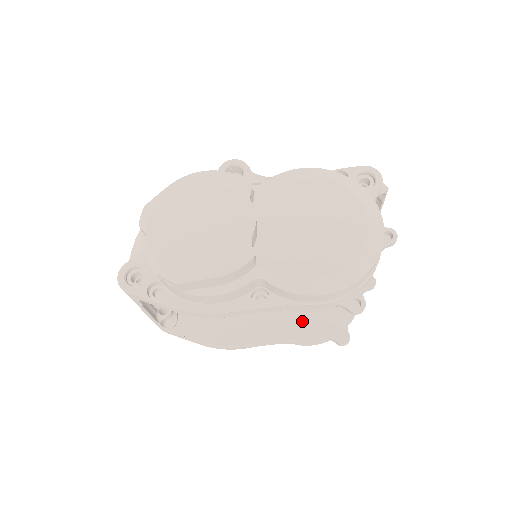
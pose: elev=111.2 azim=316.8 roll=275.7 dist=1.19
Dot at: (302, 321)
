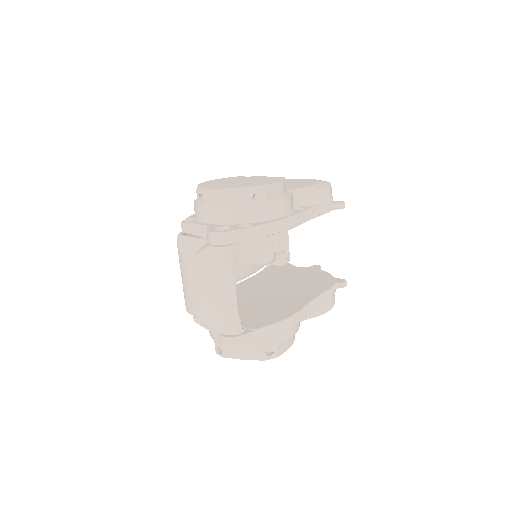
Dot at: (313, 288)
